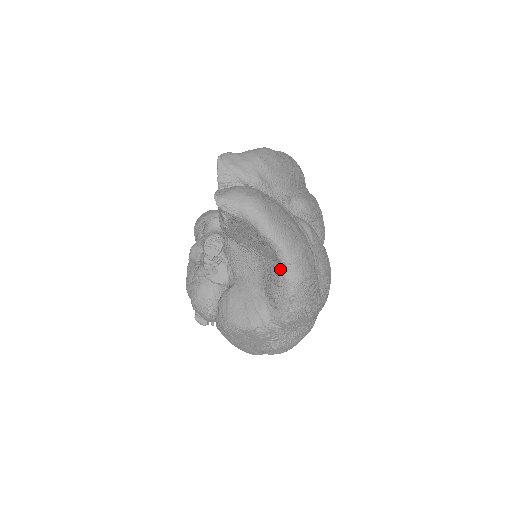
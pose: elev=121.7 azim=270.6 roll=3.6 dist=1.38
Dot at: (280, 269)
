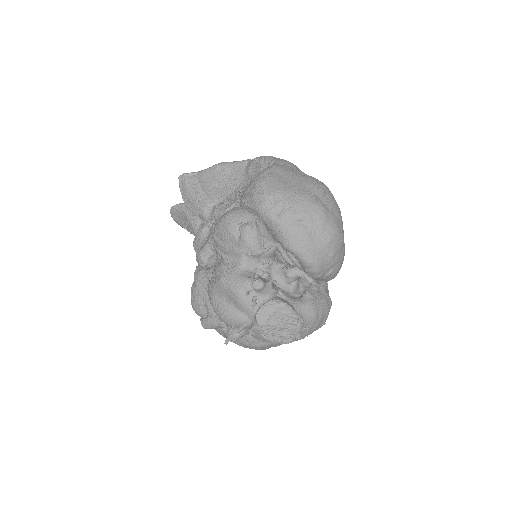
Dot at: (249, 163)
